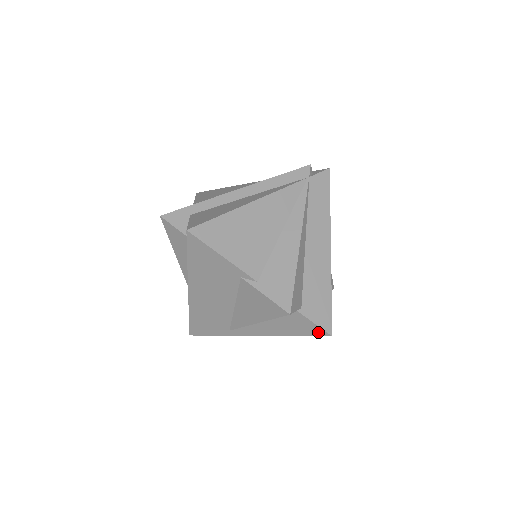
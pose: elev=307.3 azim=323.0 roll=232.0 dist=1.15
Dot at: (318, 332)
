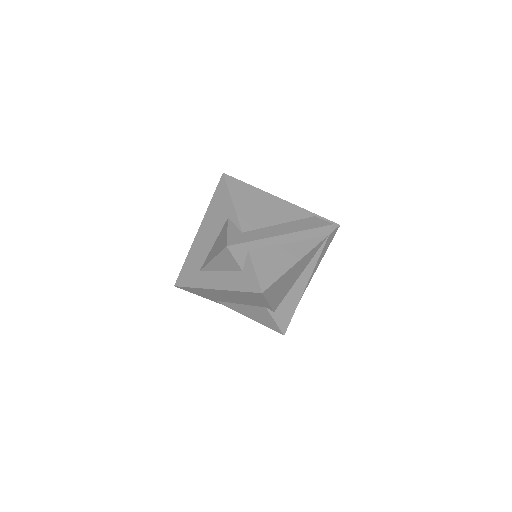
Dot at: occluded
